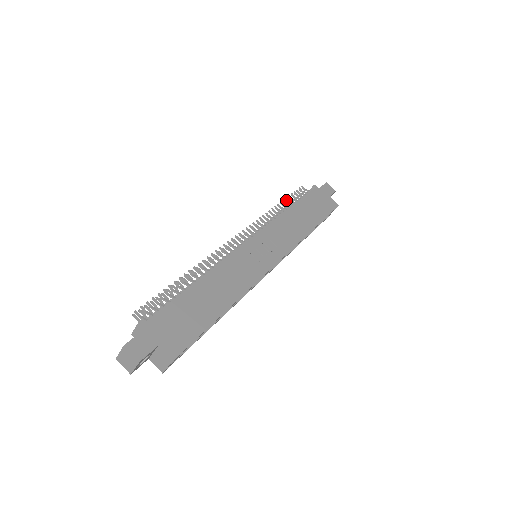
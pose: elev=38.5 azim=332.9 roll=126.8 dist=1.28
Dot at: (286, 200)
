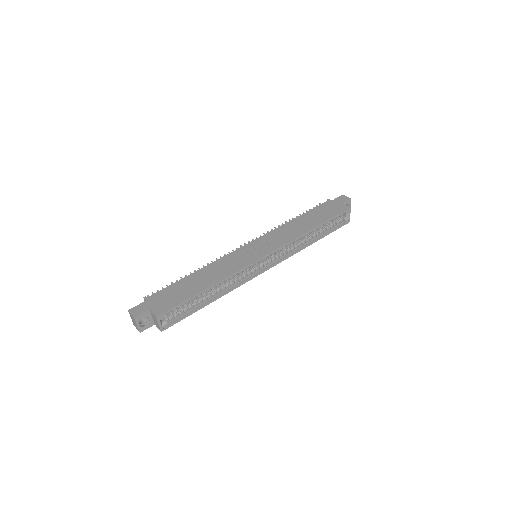
Dot at: occluded
